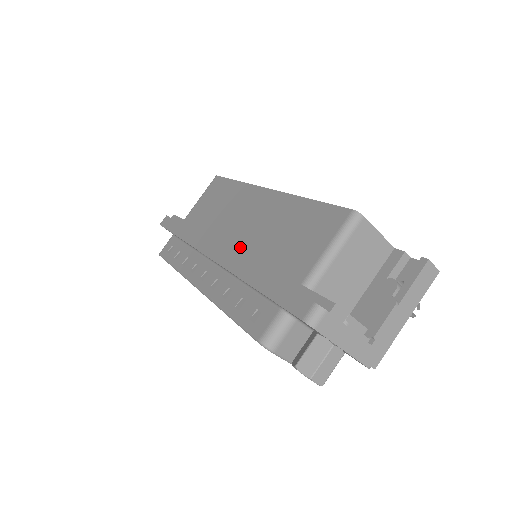
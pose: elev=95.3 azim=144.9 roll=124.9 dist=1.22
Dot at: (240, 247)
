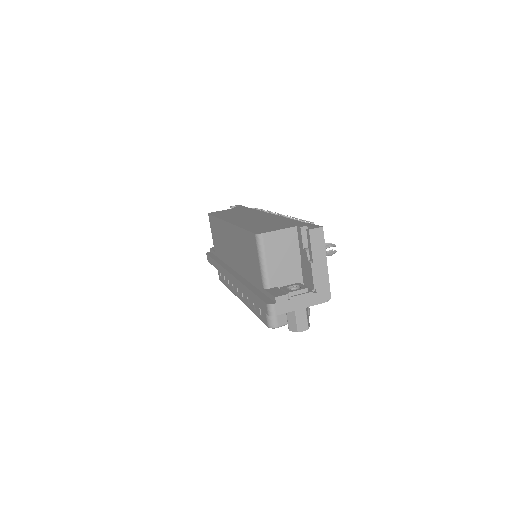
Dot at: (238, 268)
